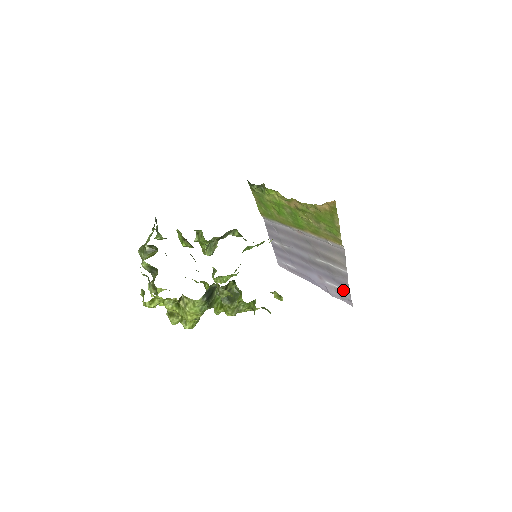
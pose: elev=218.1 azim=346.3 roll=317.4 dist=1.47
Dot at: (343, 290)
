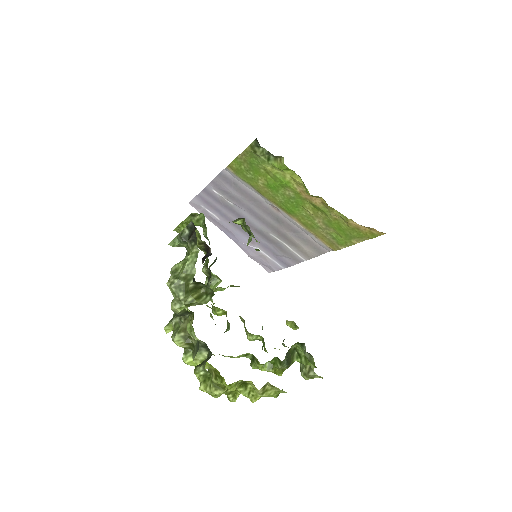
Dot at: (275, 263)
